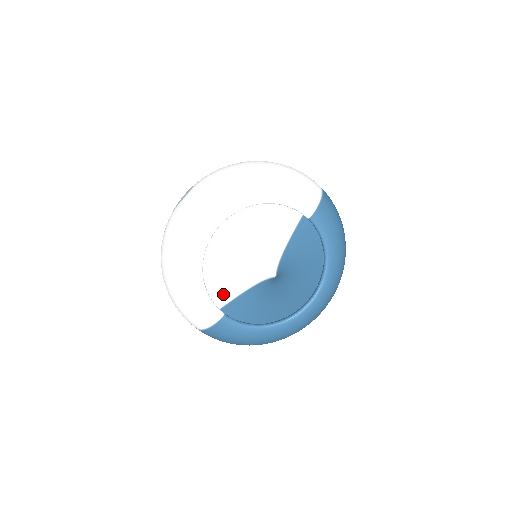
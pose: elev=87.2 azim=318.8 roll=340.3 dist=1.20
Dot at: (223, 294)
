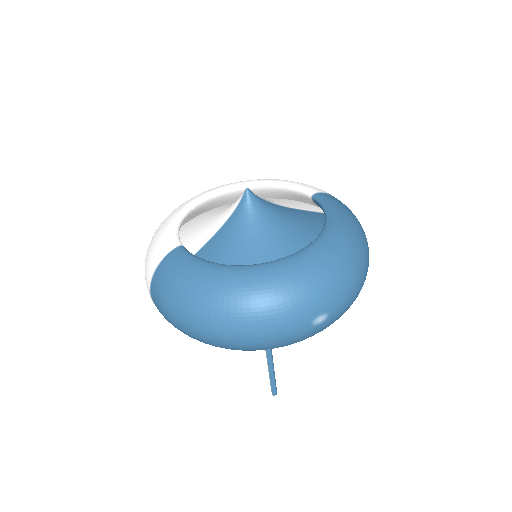
Dot at: (195, 243)
